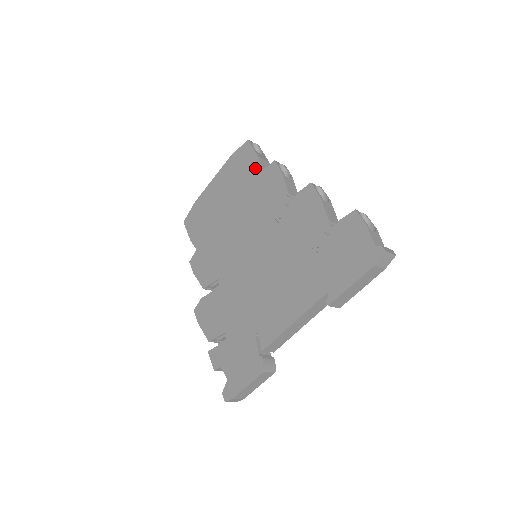
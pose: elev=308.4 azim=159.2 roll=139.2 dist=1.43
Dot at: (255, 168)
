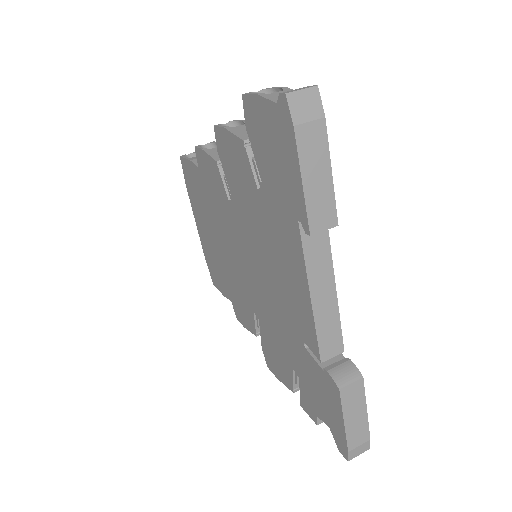
Dot at: (195, 173)
